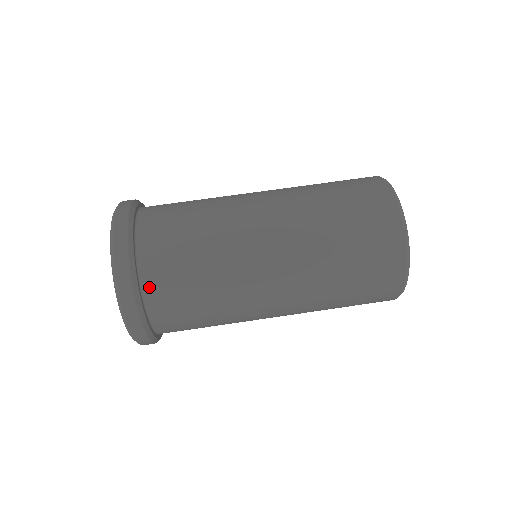
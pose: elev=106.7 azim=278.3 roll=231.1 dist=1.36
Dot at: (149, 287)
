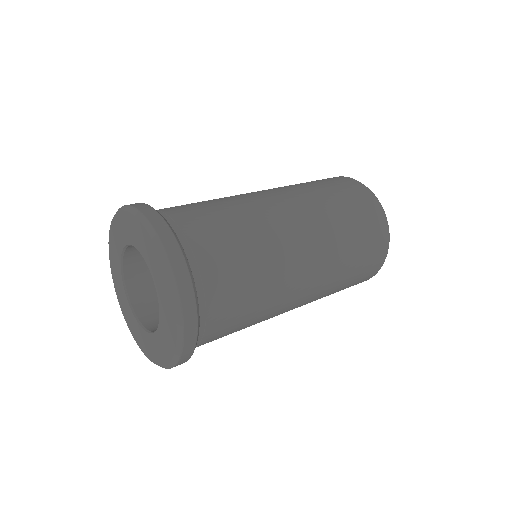
Dot at: (177, 226)
